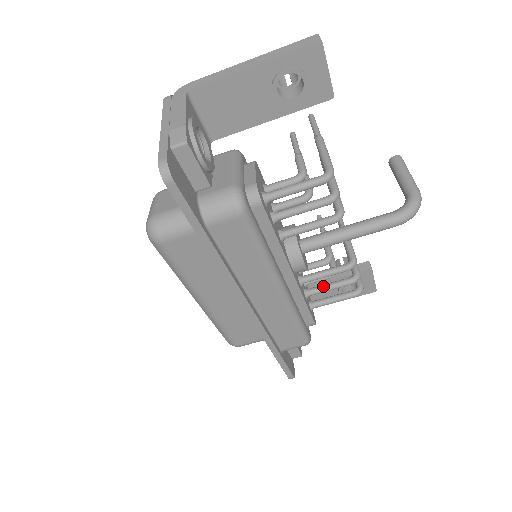
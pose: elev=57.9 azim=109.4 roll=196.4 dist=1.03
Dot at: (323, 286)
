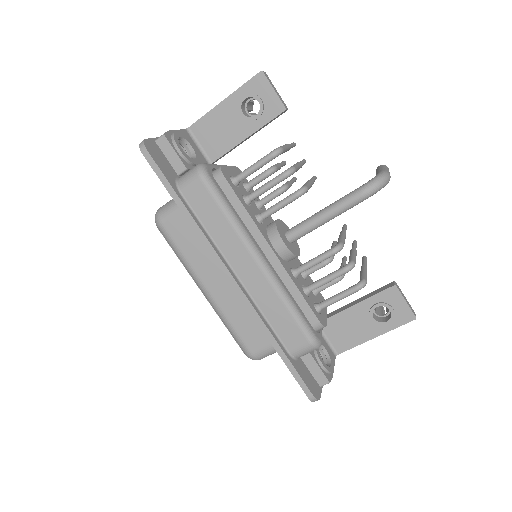
Dot at: (320, 279)
